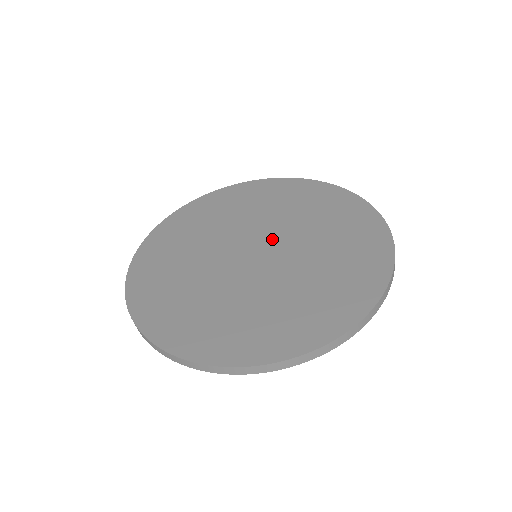
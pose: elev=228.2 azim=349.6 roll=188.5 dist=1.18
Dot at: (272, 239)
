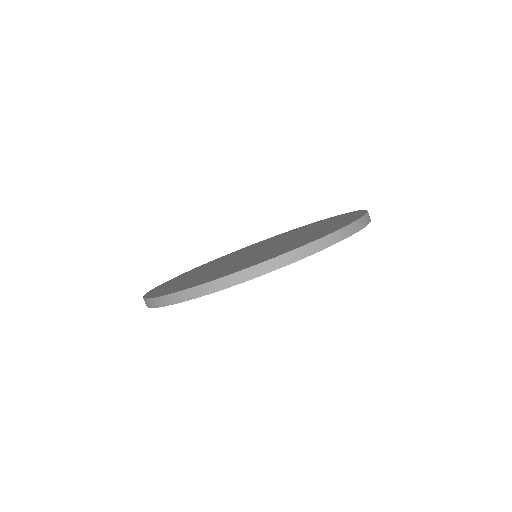
Dot at: occluded
